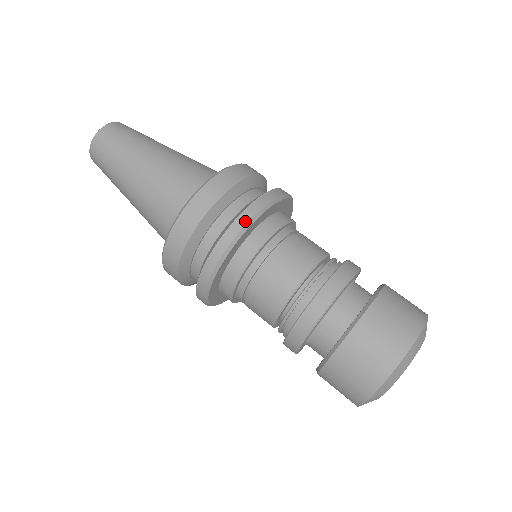
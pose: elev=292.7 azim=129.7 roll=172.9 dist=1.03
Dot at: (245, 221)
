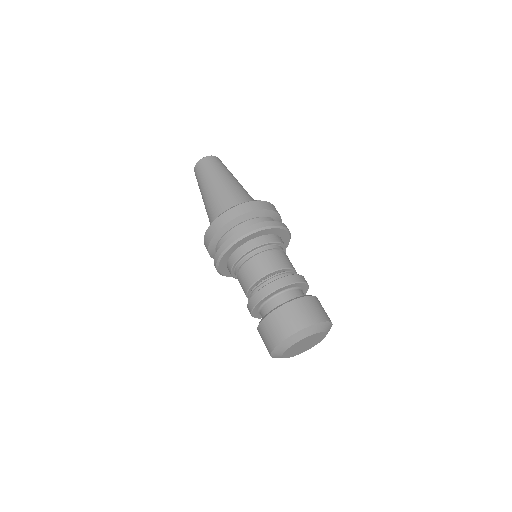
Dot at: (221, 251)
